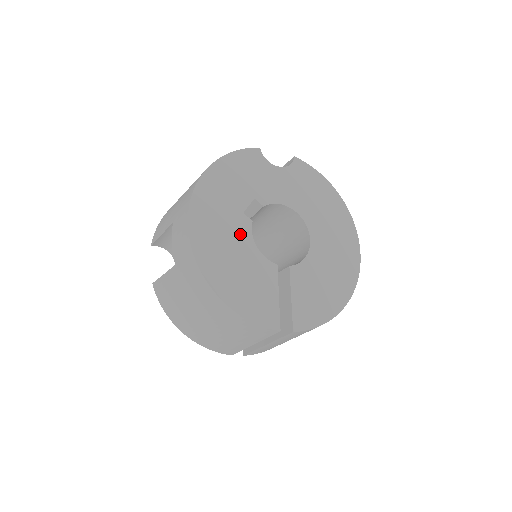
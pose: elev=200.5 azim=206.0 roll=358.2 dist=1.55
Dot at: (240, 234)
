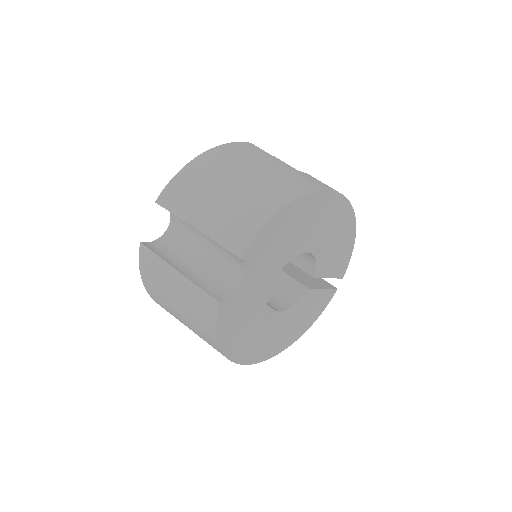
Dot at: (279, 322)
